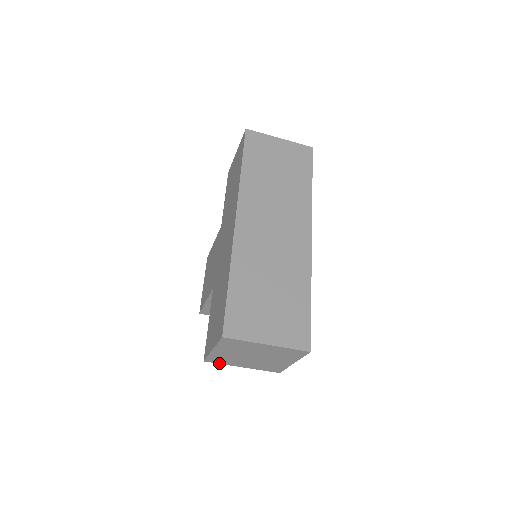
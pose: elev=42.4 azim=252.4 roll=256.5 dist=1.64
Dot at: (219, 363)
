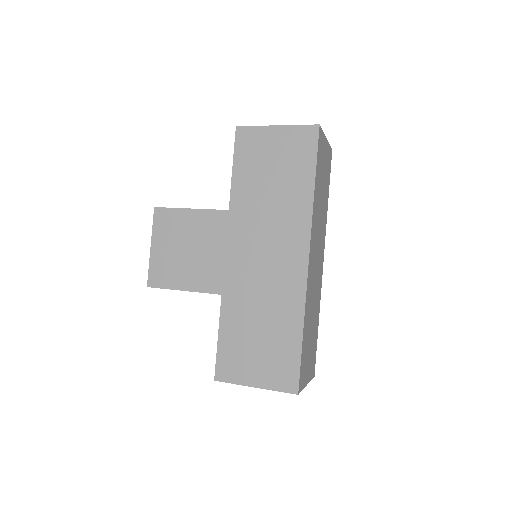
Dot at: occluded
